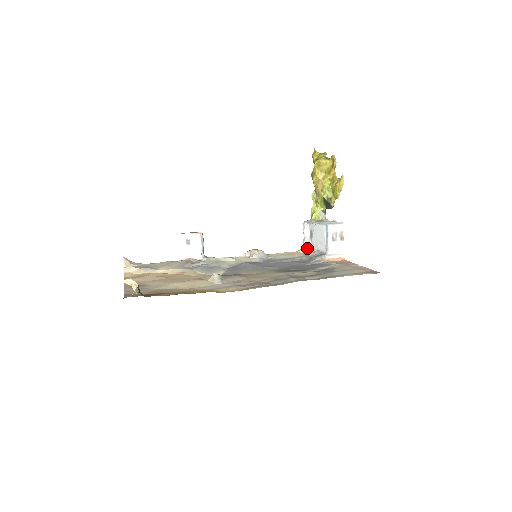
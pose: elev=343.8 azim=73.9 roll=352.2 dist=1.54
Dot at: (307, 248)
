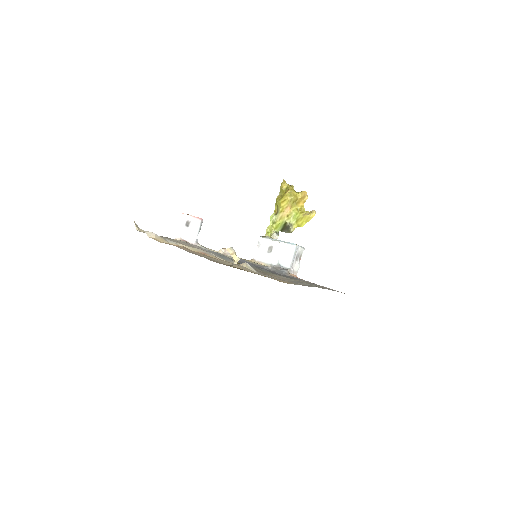
Dot at: (260, 260)
